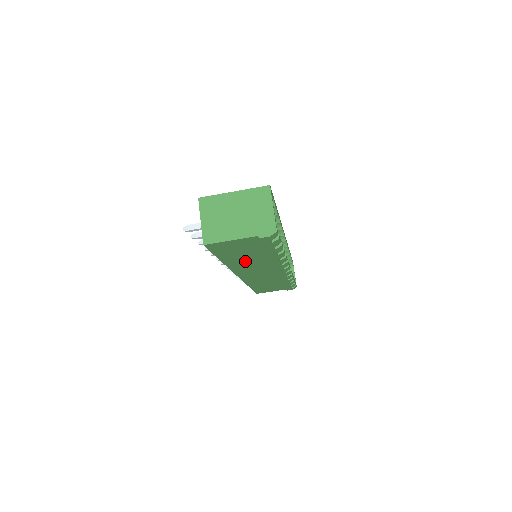
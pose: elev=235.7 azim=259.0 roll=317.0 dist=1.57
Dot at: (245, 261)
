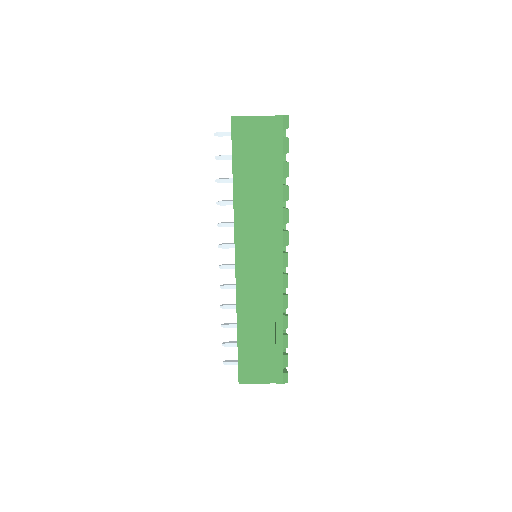
Dot at: (252, 197)
